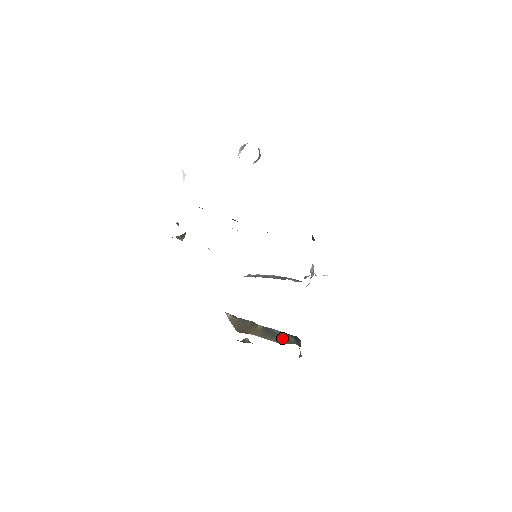
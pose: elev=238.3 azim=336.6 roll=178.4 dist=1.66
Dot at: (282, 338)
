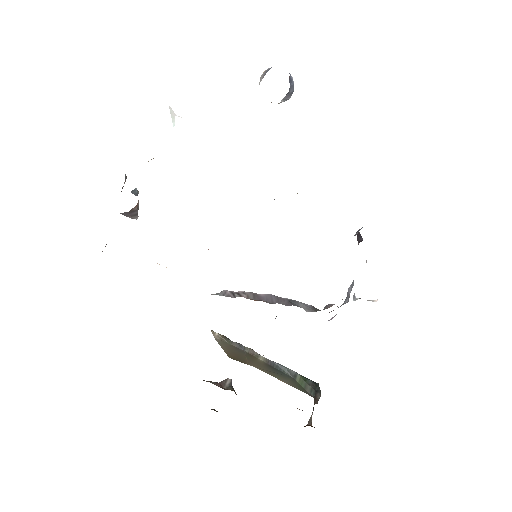
Dot at: (294, 381)
